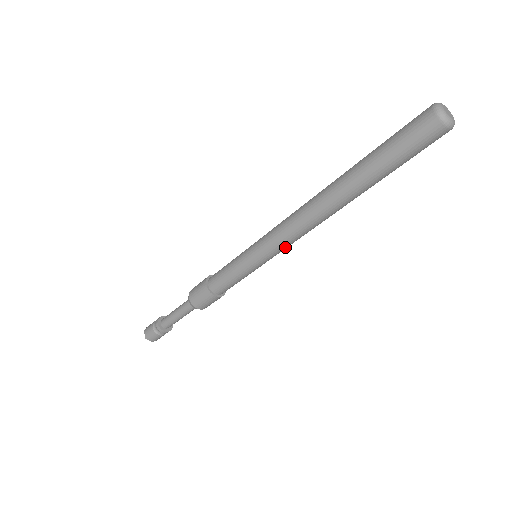
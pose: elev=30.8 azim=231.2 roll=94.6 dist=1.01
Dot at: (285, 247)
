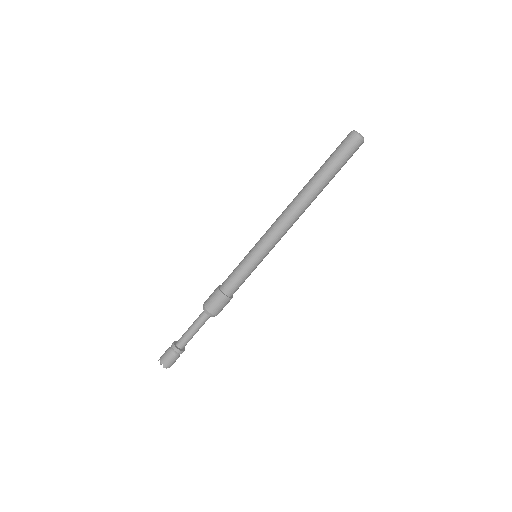
Dot at: occluded
